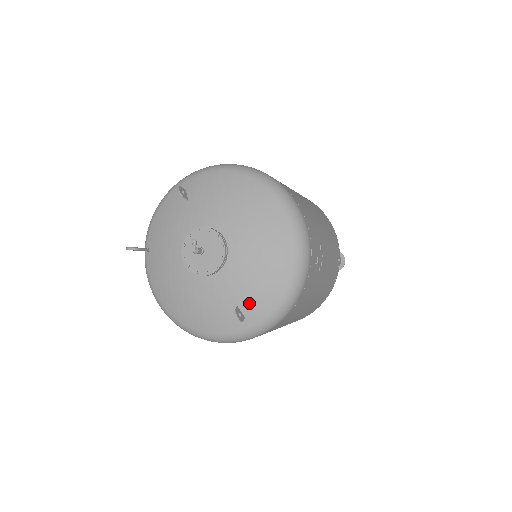
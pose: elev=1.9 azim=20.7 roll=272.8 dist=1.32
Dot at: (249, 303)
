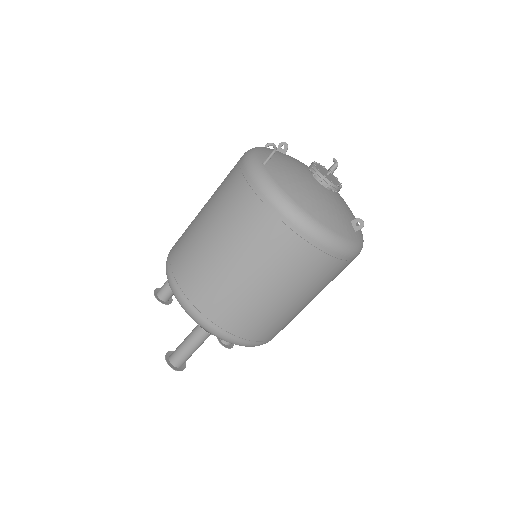
Dot at: occluded
